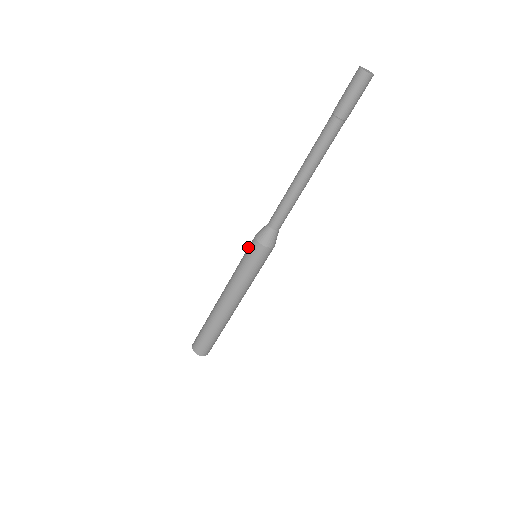
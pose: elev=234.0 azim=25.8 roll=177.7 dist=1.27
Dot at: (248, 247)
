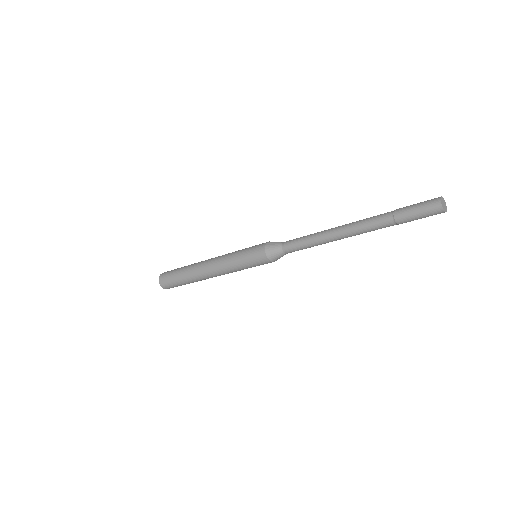
Dot at: (255, 261)
